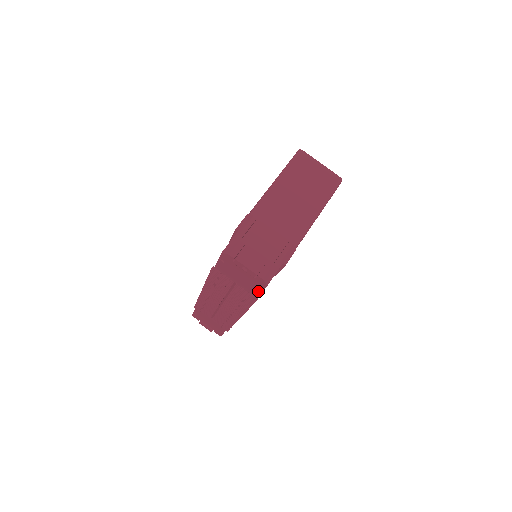
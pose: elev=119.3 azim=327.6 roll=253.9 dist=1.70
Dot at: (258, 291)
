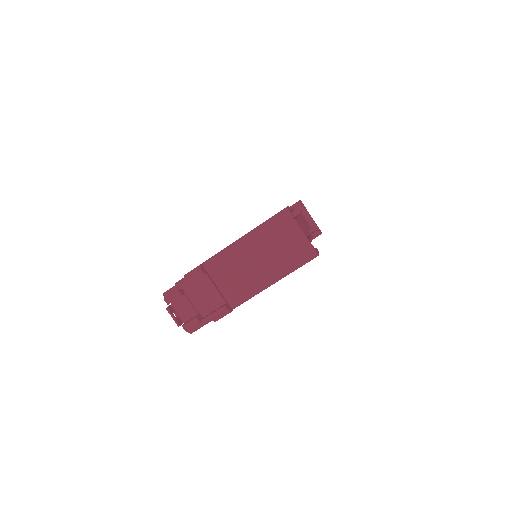
Dot at: occluded
